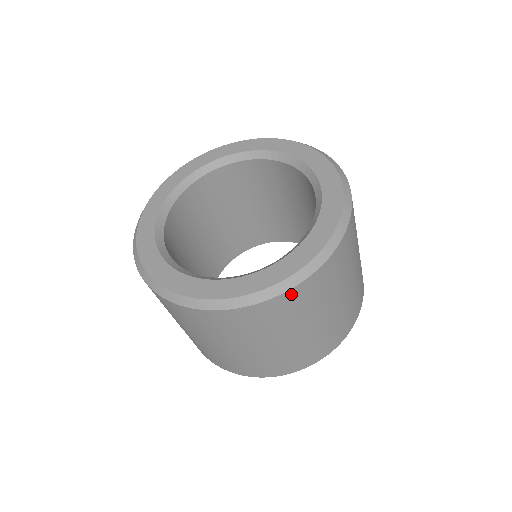
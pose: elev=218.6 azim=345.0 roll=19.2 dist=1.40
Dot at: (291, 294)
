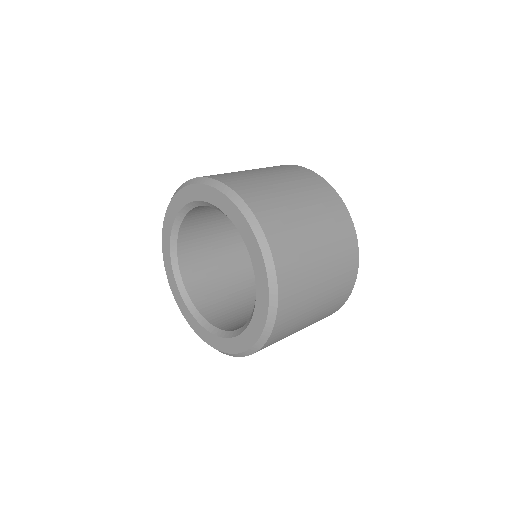
Dot at: (280, 317)
